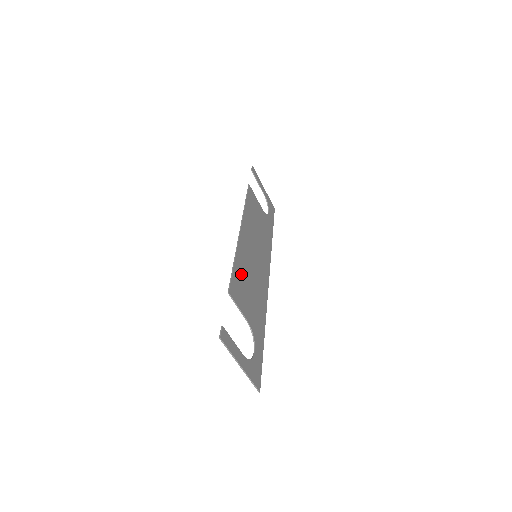
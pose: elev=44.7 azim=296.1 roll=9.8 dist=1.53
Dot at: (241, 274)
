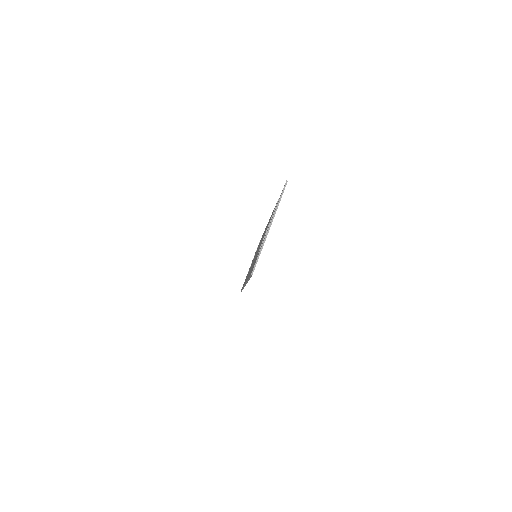
Dot at: occluded
